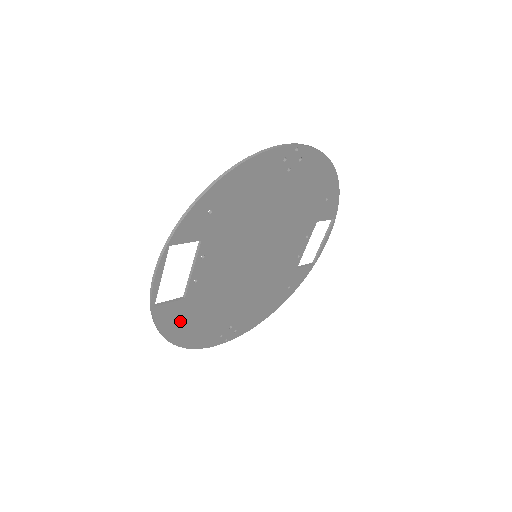
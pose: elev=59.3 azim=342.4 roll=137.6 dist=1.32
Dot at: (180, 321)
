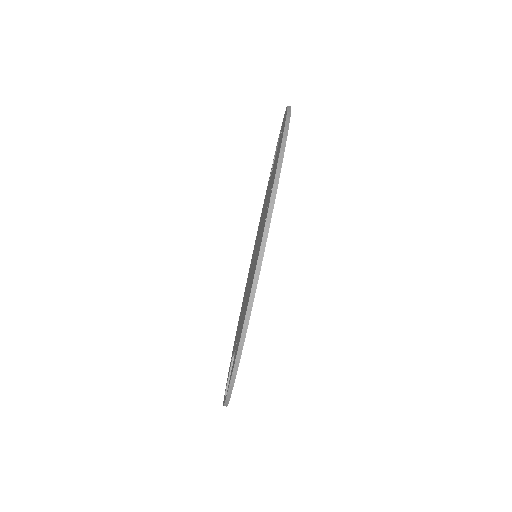
Dot at: occluded
